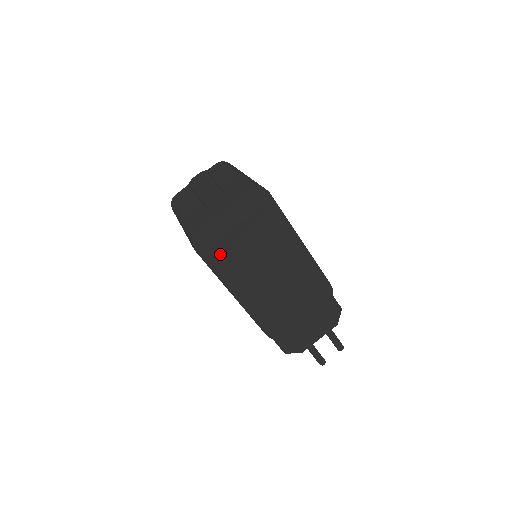
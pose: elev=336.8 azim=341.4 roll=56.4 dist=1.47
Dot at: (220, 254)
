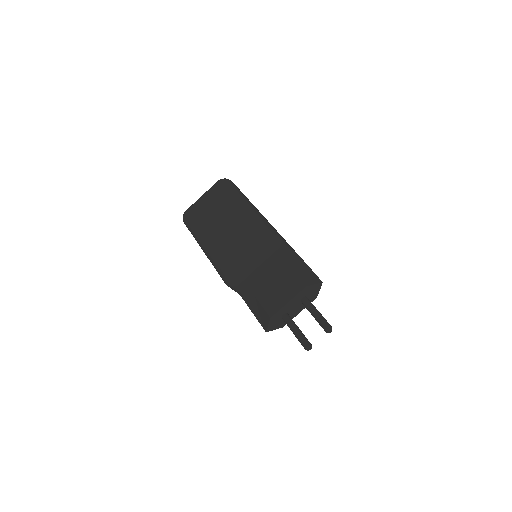
Dot at: (192, 216)
